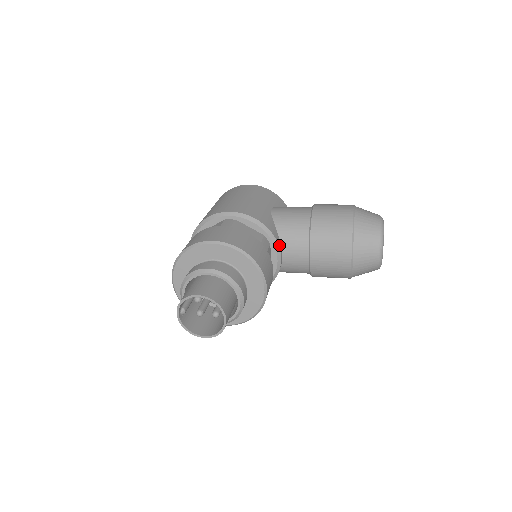
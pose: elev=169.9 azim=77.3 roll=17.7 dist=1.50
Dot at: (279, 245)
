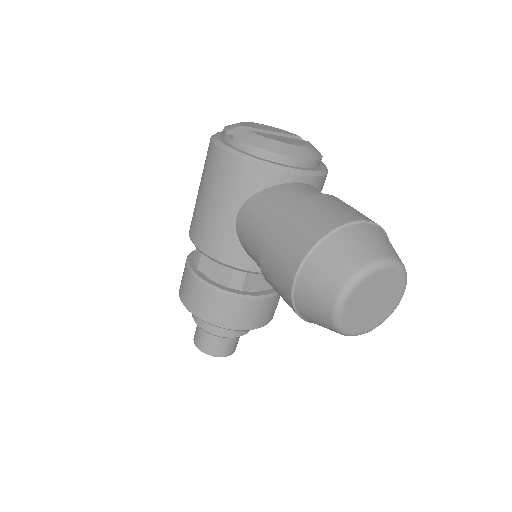
Dot at: (257, 269)
